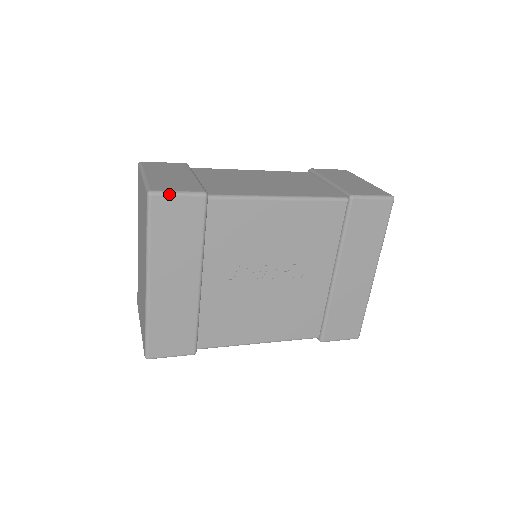
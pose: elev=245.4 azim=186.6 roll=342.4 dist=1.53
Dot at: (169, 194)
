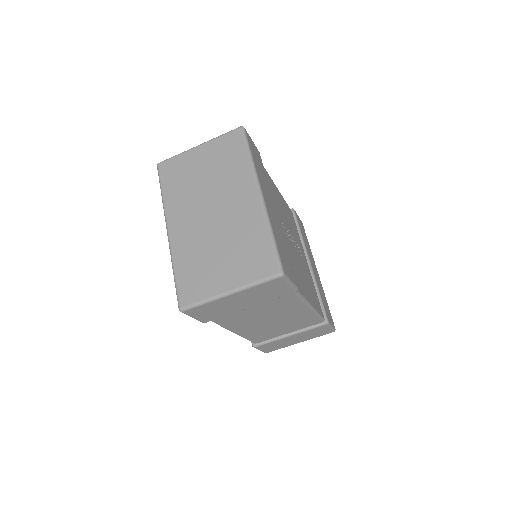
Dot at: (249, 136)
